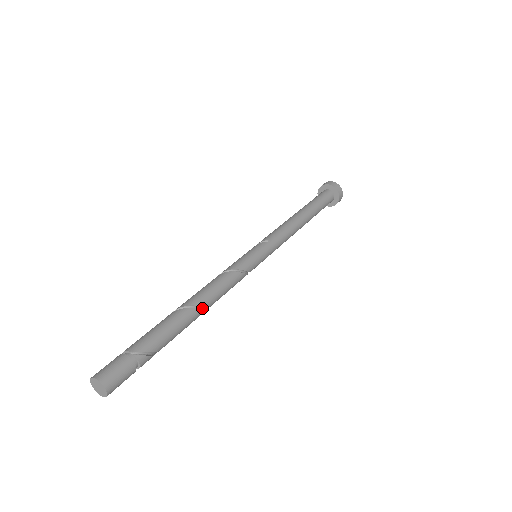
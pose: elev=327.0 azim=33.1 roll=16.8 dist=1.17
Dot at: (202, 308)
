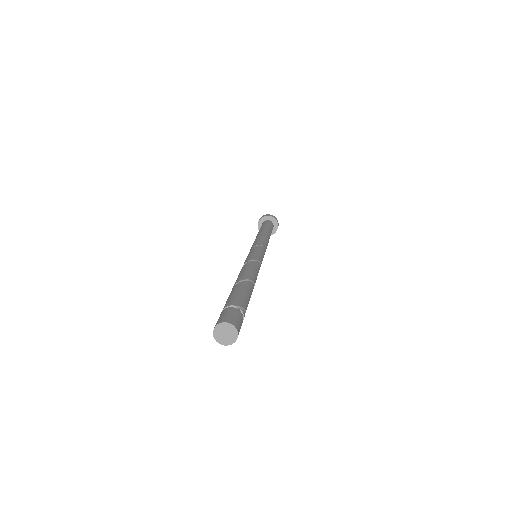
Dot at: occluded
